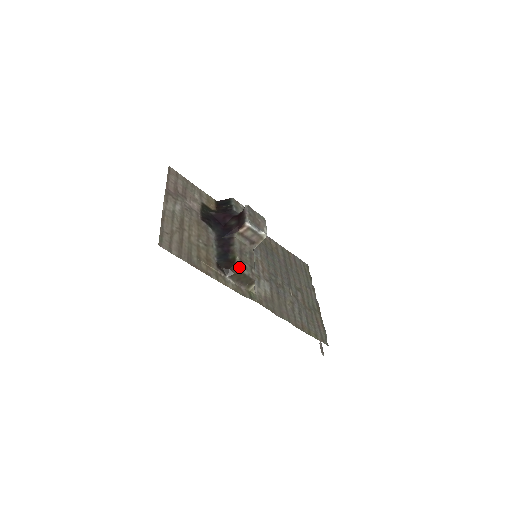
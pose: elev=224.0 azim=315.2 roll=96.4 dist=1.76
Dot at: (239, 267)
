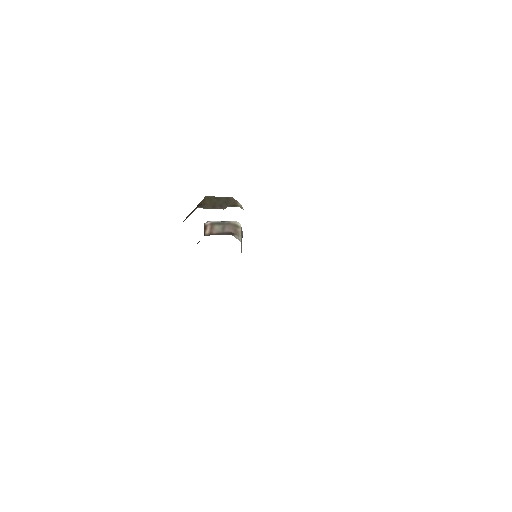
Dot at: occluded
